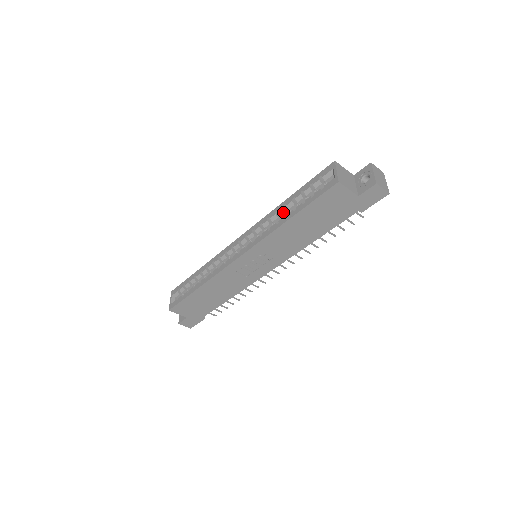
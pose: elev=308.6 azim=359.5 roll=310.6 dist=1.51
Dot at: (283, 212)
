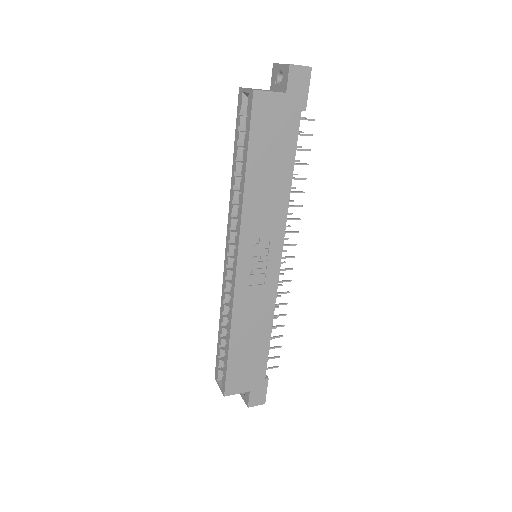
Dot at: (238, 181)
